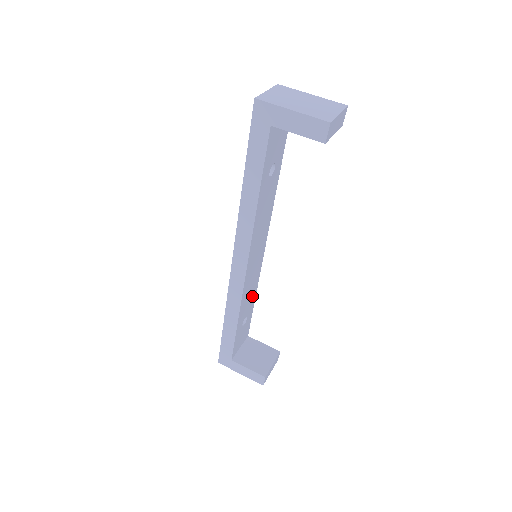
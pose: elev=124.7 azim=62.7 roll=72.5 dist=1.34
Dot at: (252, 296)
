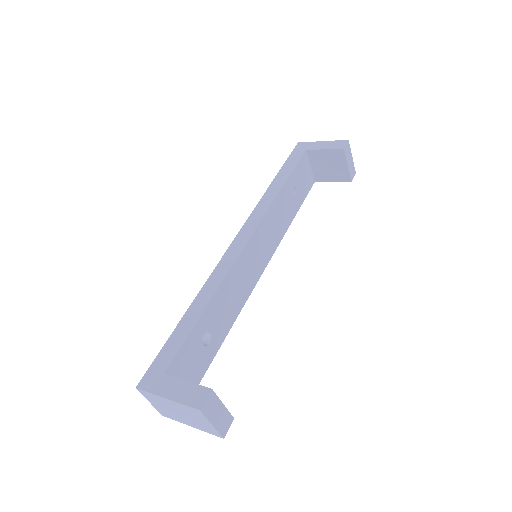
Dot at: (228, 317)
